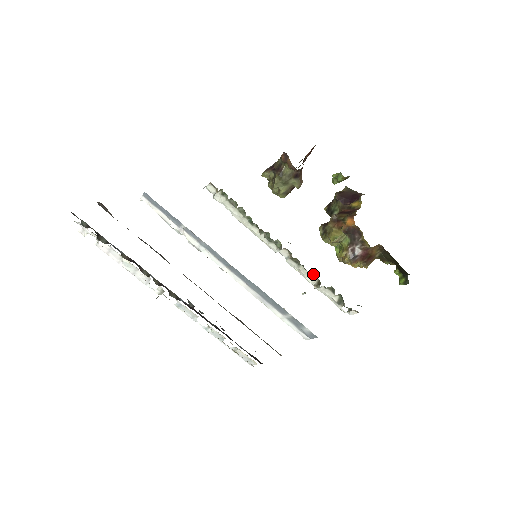
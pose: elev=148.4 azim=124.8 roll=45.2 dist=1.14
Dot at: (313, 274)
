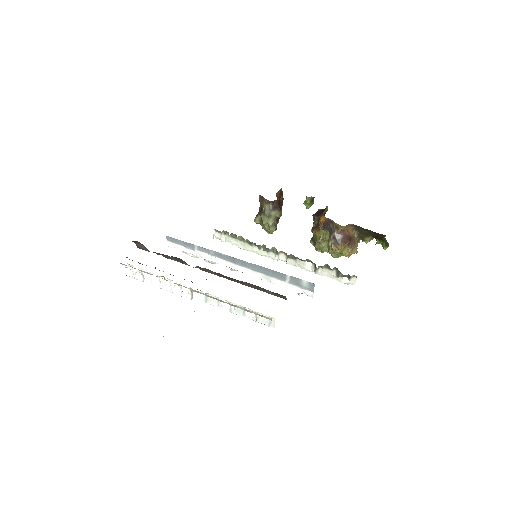
Dot at: occluded
